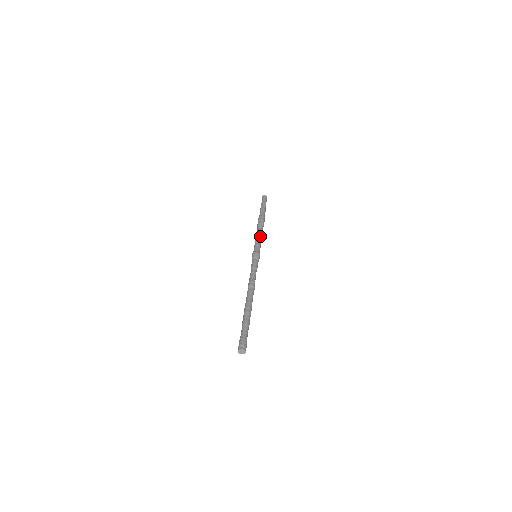
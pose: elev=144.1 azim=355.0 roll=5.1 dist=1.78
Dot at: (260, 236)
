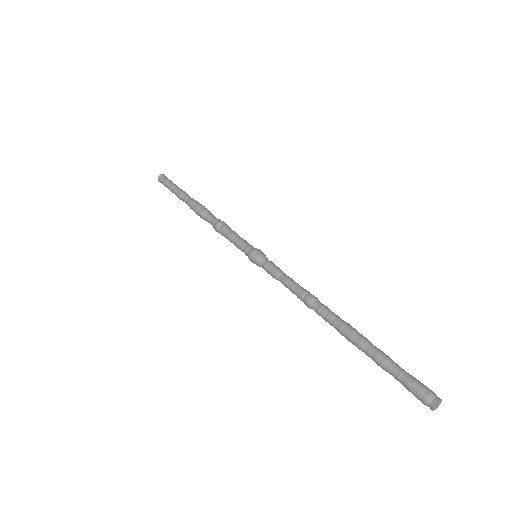
Dot at: (224, 229)
